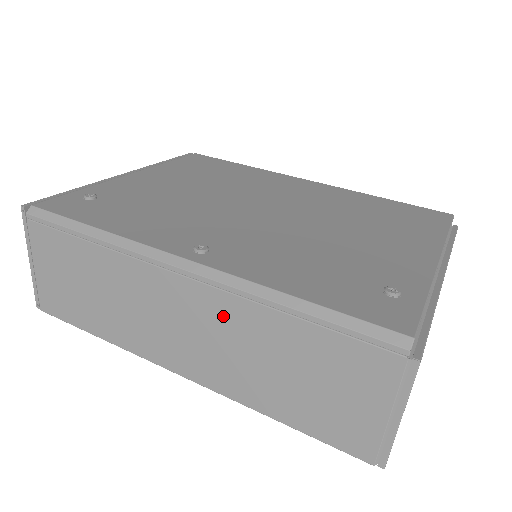
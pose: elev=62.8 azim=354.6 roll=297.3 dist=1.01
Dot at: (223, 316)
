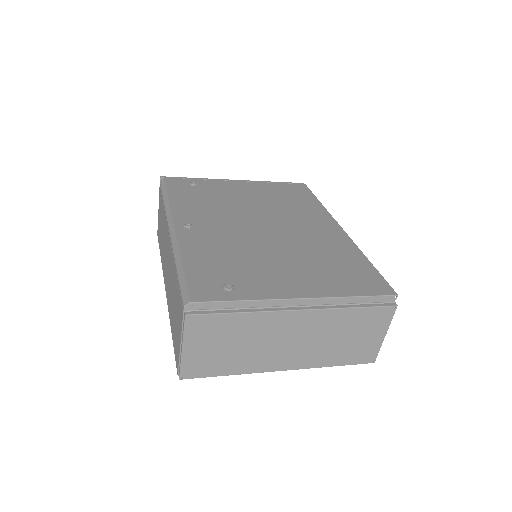
Dot at: occluded
